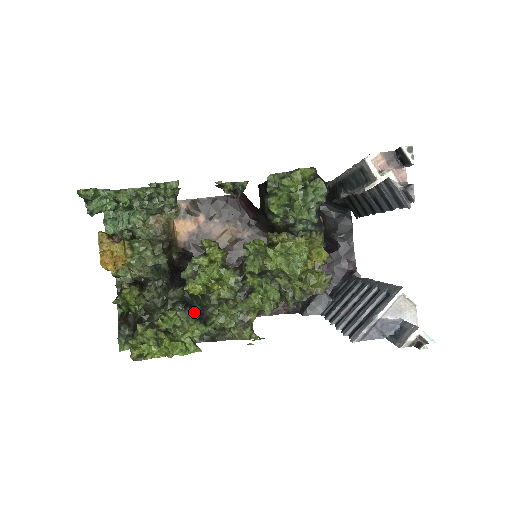
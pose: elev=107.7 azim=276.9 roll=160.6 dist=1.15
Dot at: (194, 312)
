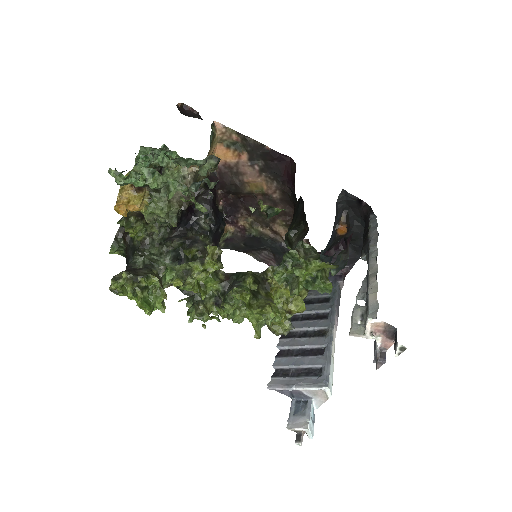
Dot at: occluded
